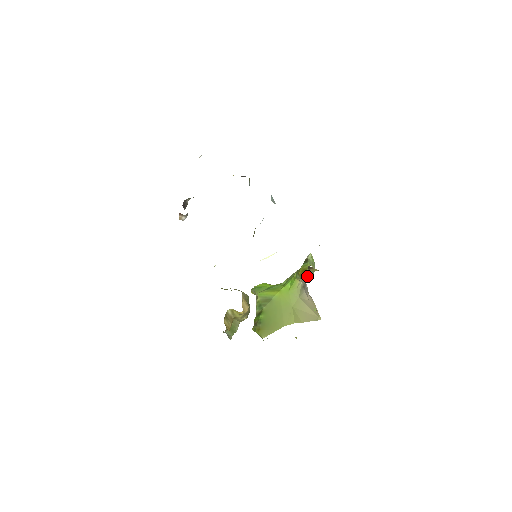
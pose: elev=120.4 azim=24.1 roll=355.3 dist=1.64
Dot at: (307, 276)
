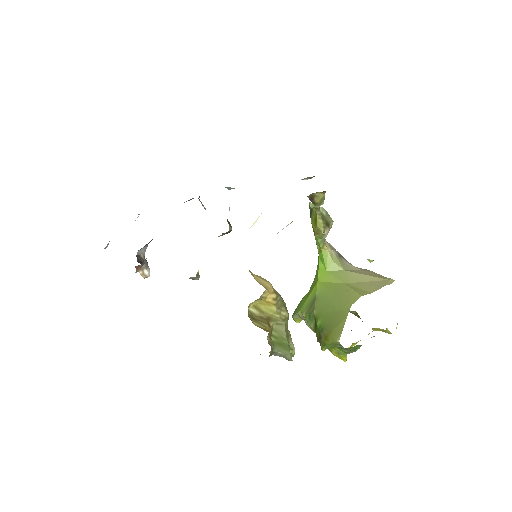
Dot at: (326, 227)
